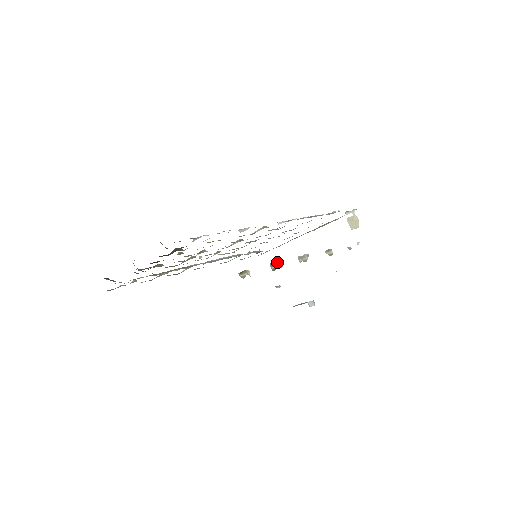
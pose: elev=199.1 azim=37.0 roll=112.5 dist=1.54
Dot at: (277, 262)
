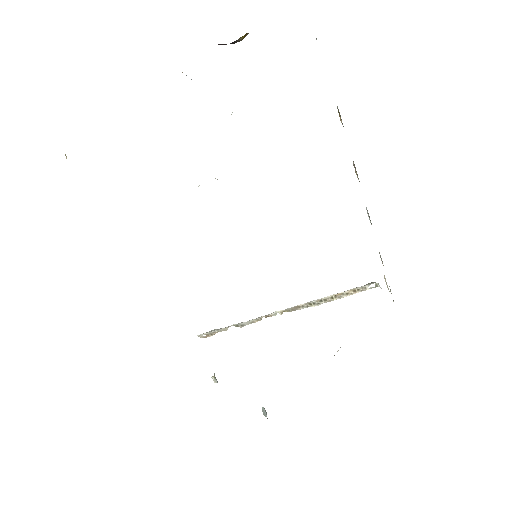
Dot at: (356, 173)
